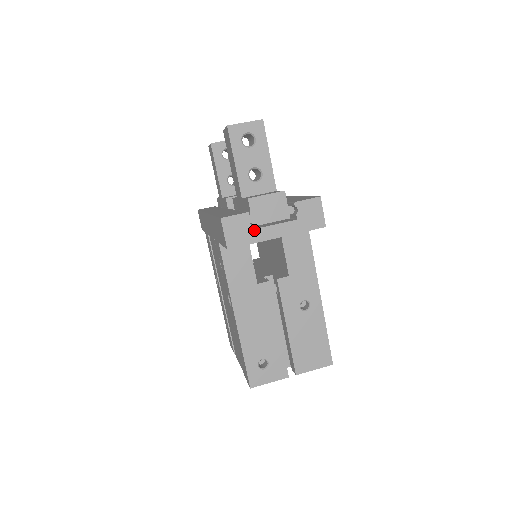
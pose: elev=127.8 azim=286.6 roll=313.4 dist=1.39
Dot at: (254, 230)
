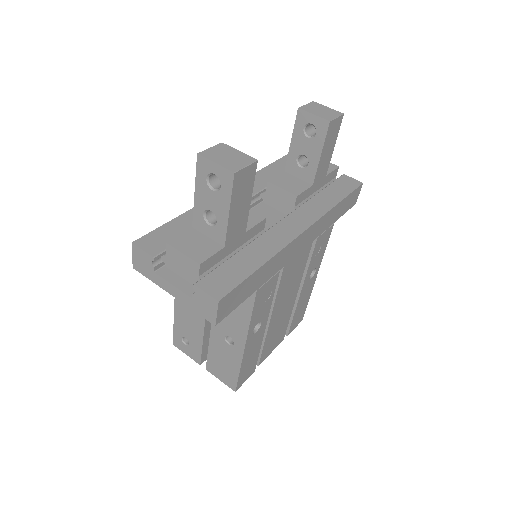
Dot at: (155, 273)
